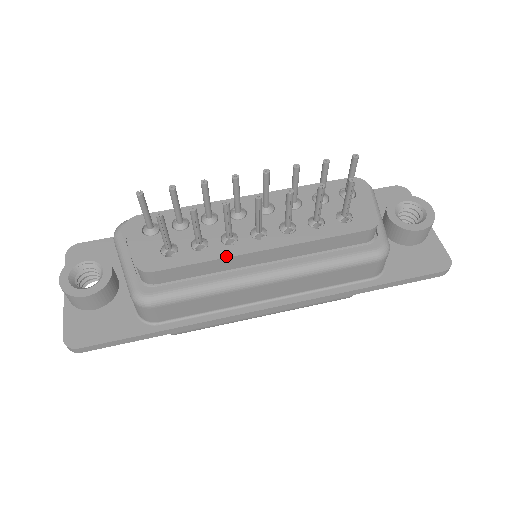
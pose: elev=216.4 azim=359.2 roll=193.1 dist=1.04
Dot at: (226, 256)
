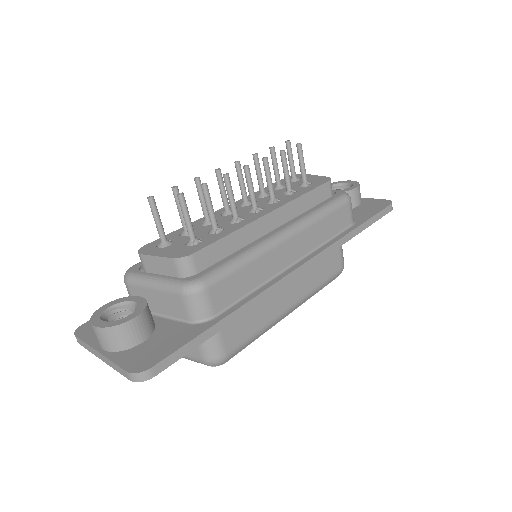
Dot at: (244, 225)
